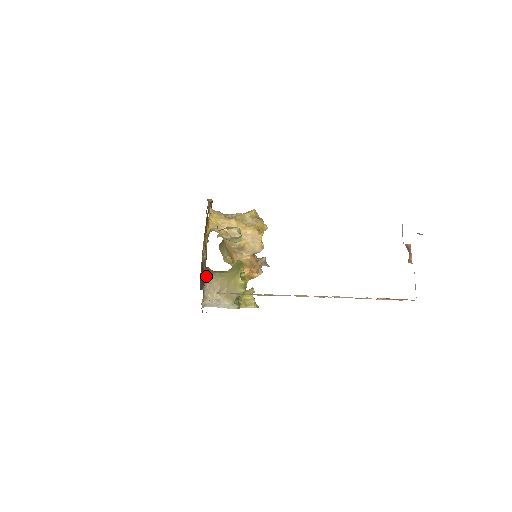
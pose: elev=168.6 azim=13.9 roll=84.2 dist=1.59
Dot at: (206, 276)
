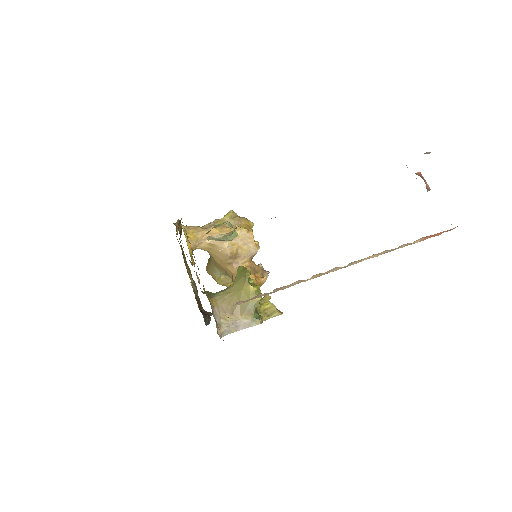
Dot at: (209, 300)
